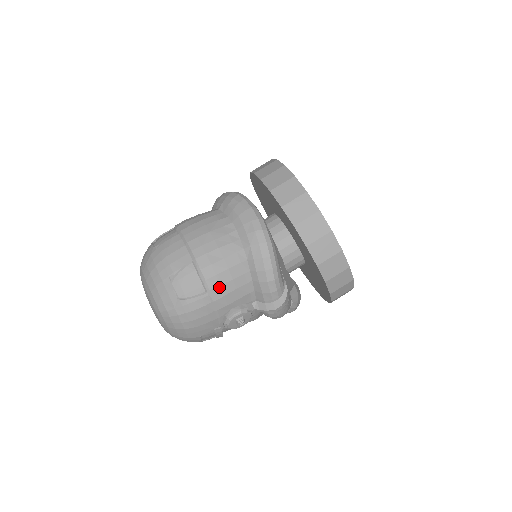
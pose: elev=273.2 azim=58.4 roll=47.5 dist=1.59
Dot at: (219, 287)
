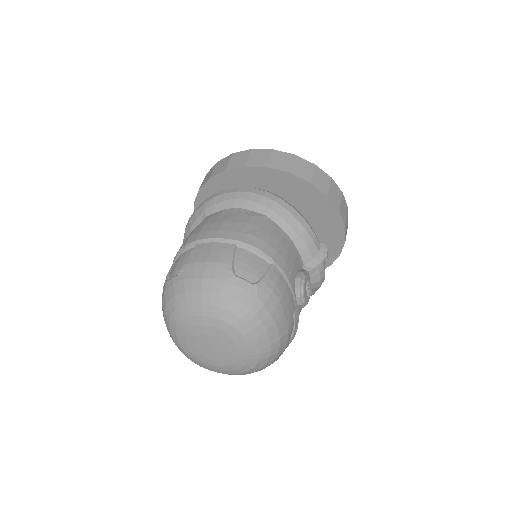
Dot at: (277, 253)
